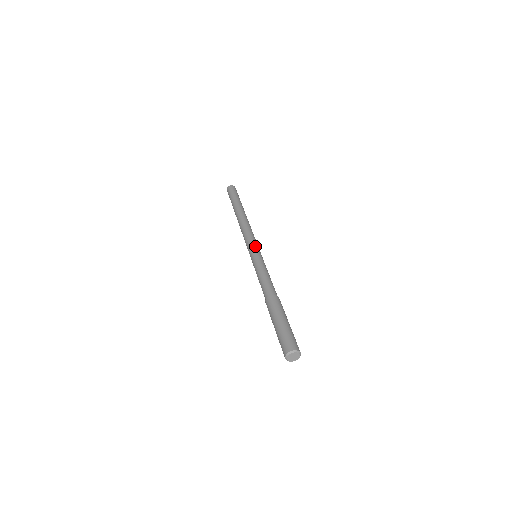
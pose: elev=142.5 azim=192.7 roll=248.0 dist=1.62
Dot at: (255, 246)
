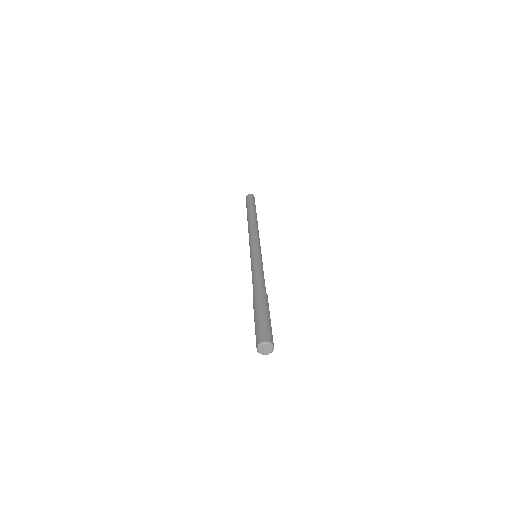
Dot at: (257, 246)
